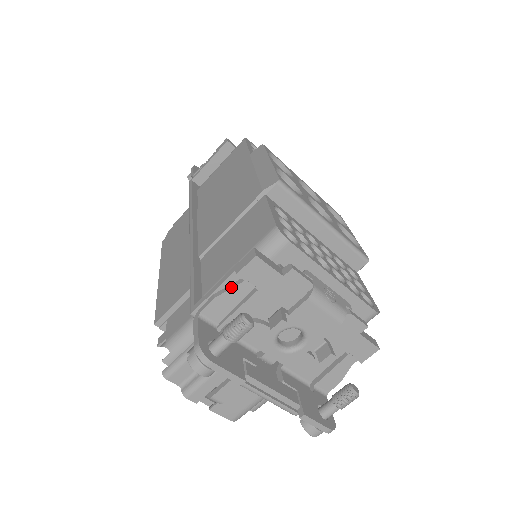
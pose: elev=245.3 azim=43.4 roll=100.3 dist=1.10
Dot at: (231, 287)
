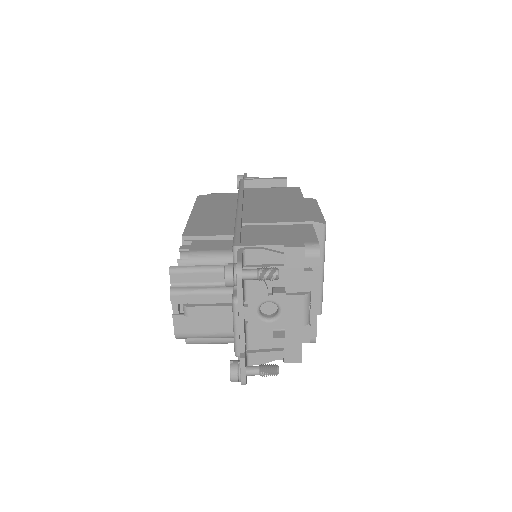
Dot at: (274, 251)
